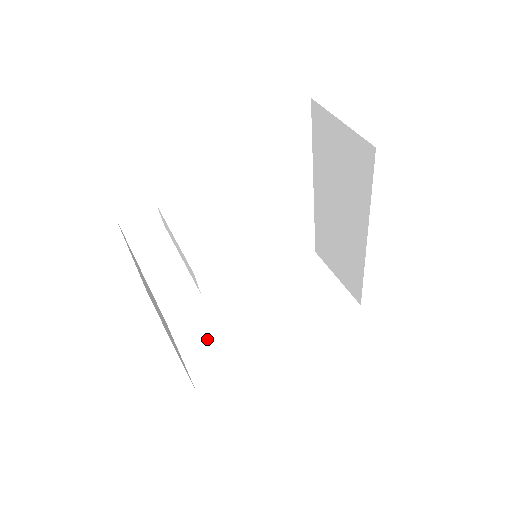
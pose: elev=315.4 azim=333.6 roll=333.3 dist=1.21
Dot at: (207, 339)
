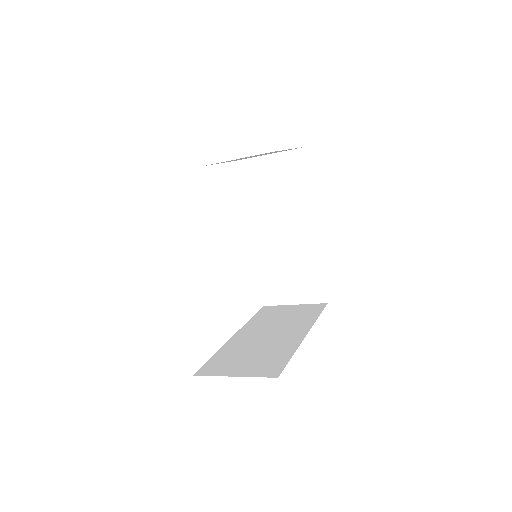
Dot at: (245, 361)
